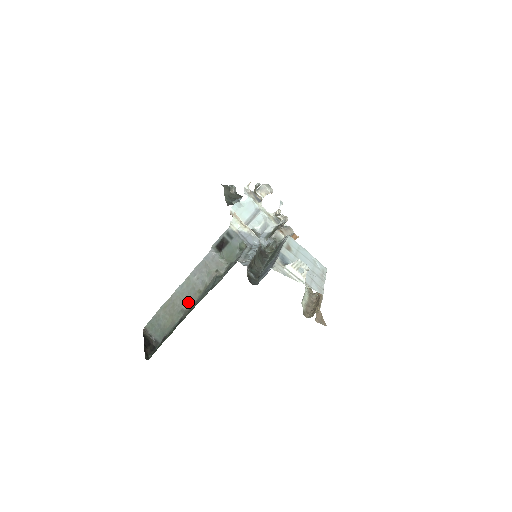
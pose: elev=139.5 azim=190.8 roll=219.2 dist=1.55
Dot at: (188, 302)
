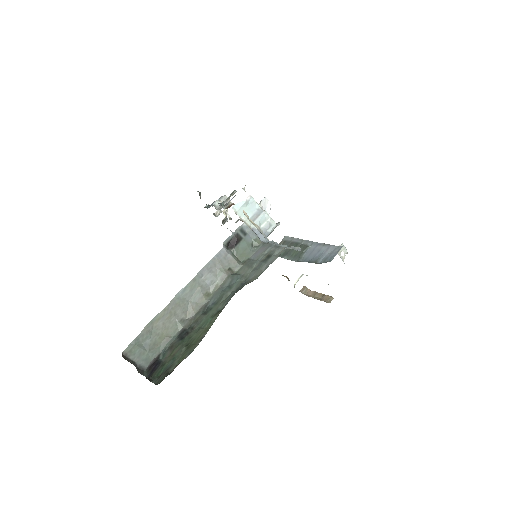
Dot at: (191, 309)
